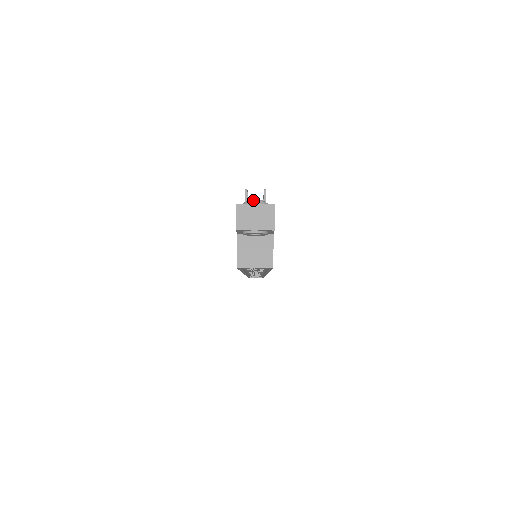
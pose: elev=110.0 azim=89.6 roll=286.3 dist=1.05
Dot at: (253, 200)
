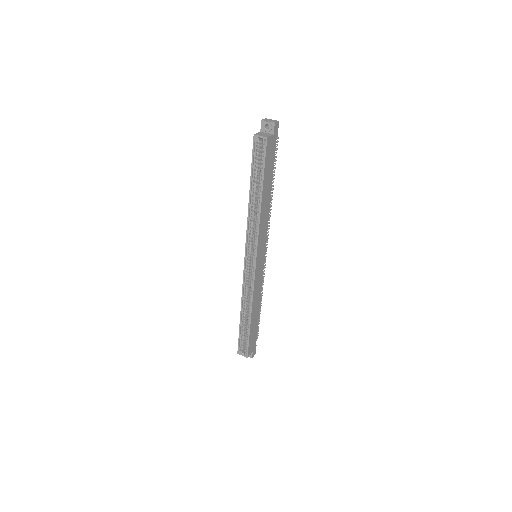
Dot at: occluded
